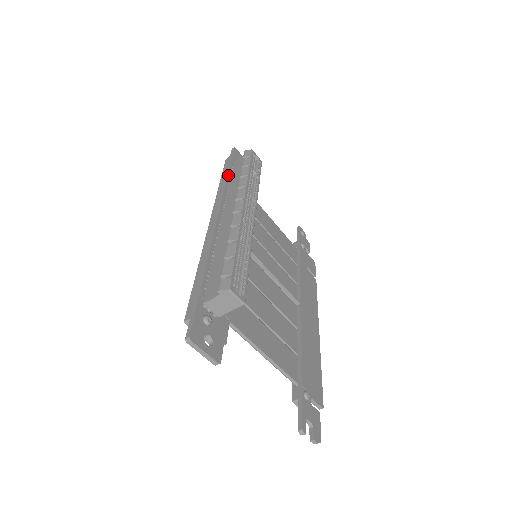
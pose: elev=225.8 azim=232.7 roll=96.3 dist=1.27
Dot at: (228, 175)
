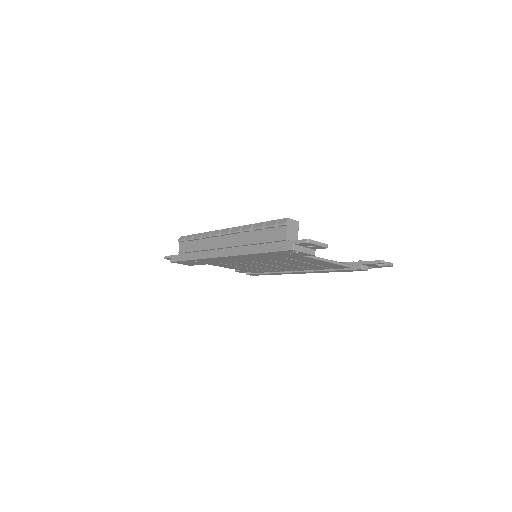
Dot at: (189, 253)
